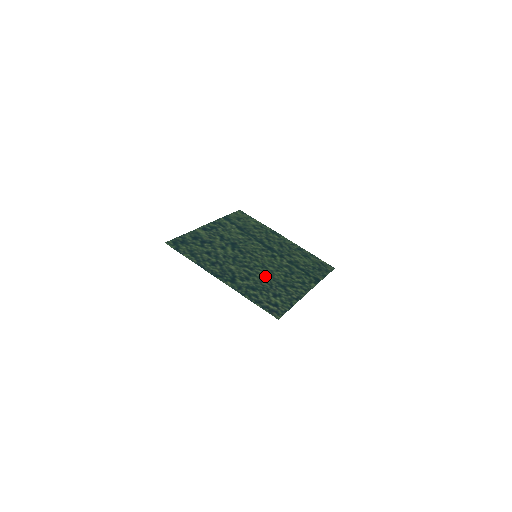
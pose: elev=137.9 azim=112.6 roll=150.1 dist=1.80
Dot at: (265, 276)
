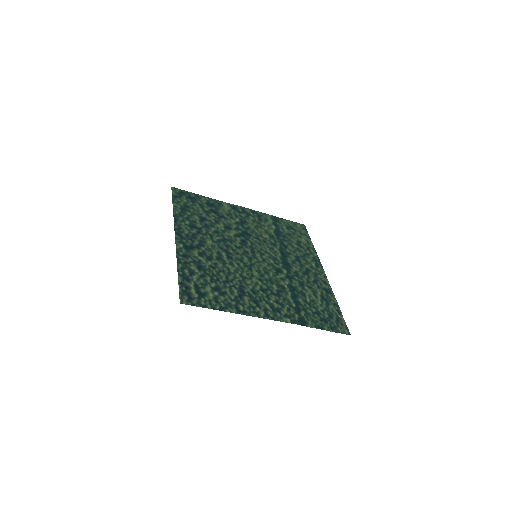
Dot at: (235, 272)
